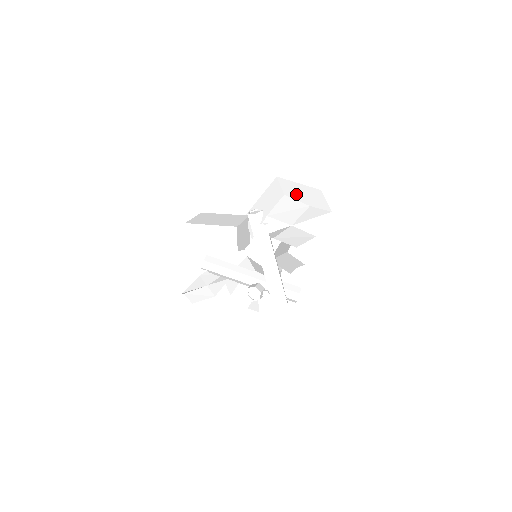
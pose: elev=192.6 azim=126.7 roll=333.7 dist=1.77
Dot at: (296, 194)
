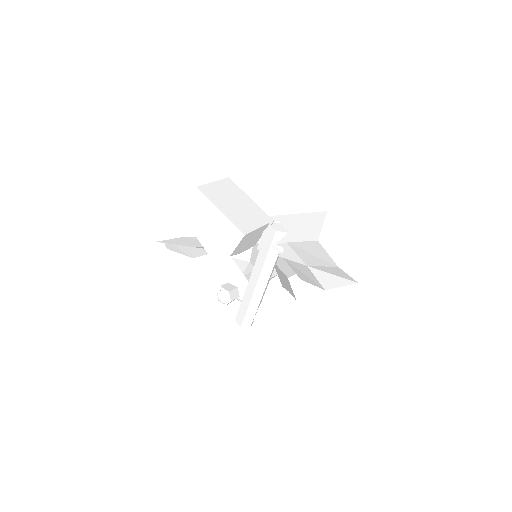
Dot at: (333, 244)
